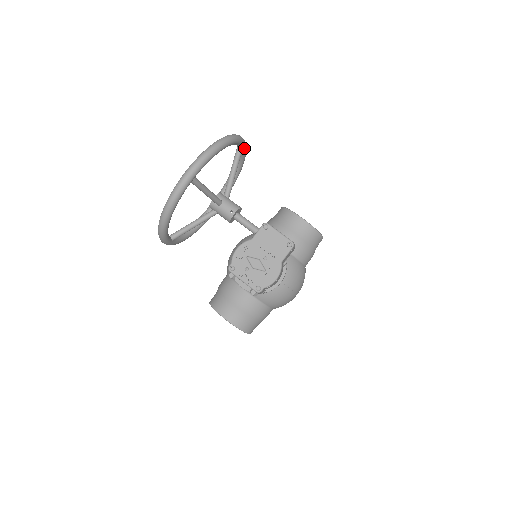
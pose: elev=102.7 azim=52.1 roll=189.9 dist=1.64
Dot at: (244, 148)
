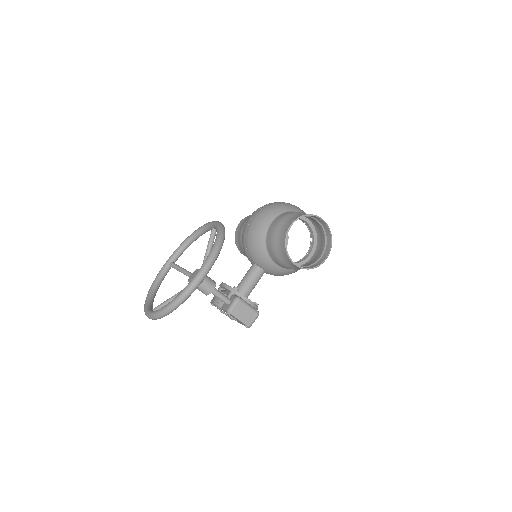
Dot at: (206, 274)
